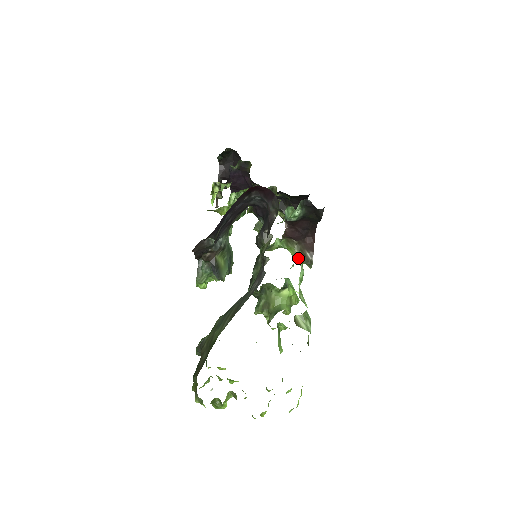
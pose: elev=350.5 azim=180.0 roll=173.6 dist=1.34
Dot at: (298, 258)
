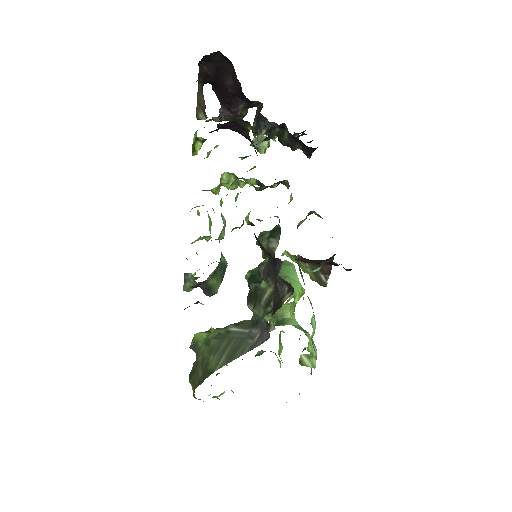
Dot at: (311, 320)
